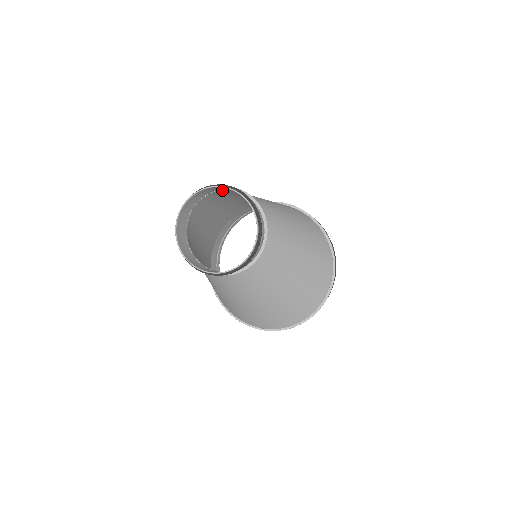
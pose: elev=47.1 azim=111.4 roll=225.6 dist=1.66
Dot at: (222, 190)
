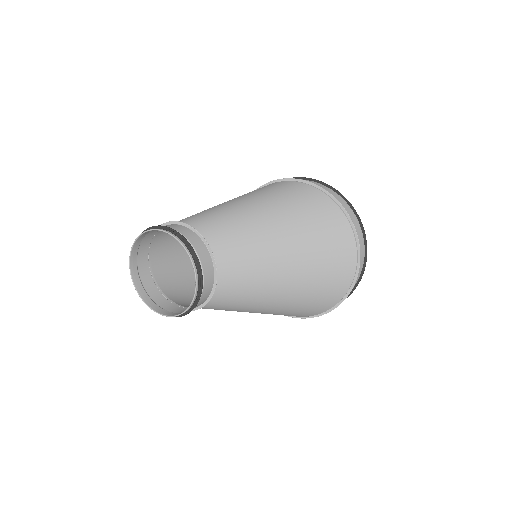
Dot at: (153, 241)
